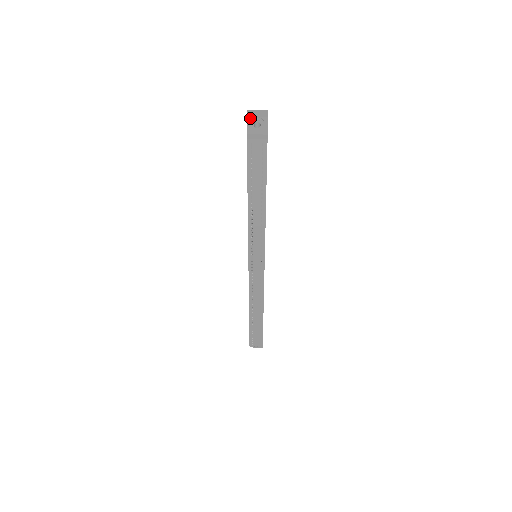
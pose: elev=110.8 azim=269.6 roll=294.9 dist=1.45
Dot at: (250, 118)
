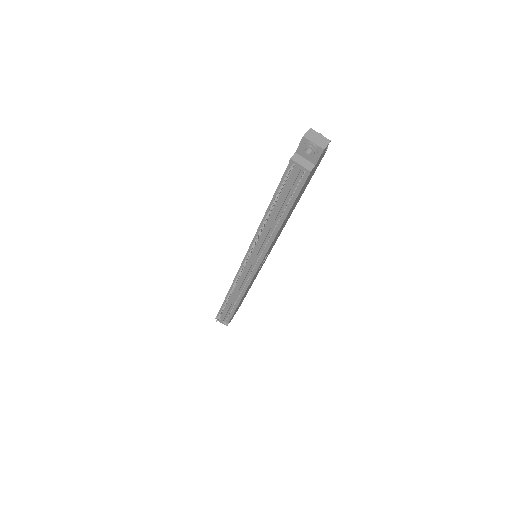
Dot at: (306, 140)
